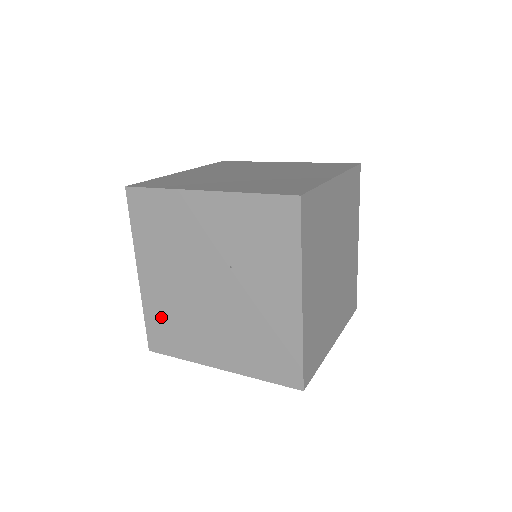
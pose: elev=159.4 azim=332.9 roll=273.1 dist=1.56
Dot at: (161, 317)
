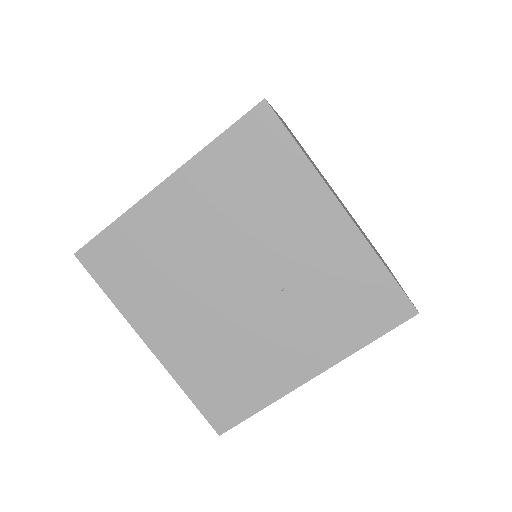
Dot at: (137, 244)
